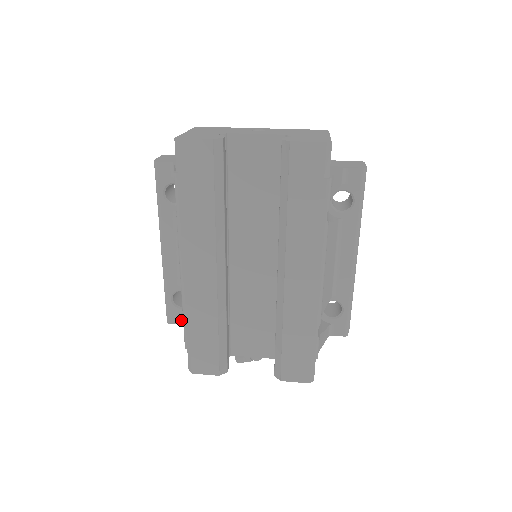
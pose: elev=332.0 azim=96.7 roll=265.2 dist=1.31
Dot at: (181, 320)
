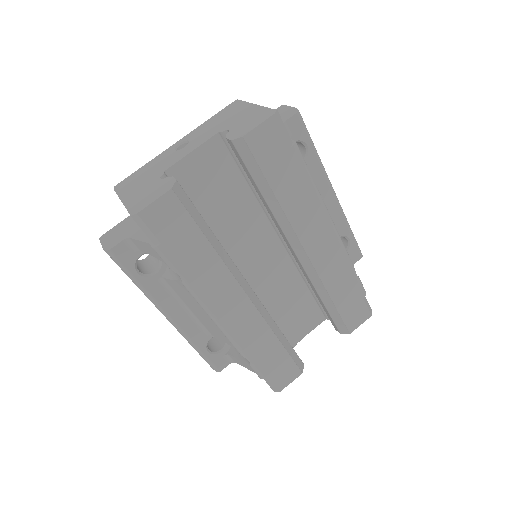
Dot at: (228, 360)
